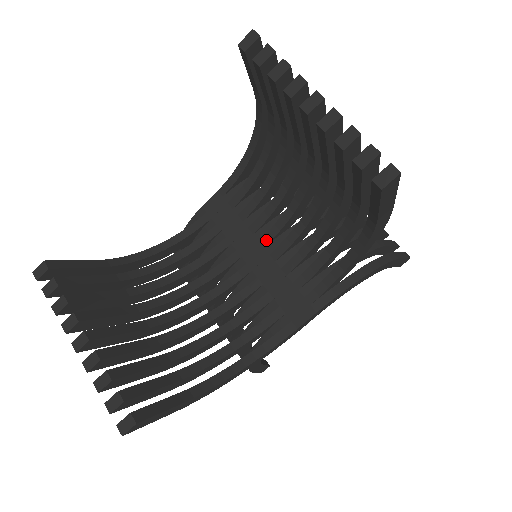
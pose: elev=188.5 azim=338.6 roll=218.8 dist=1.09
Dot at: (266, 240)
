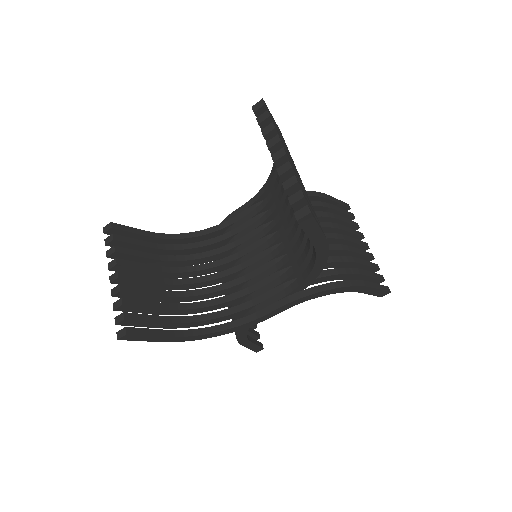
Dot at: (265, 246)
